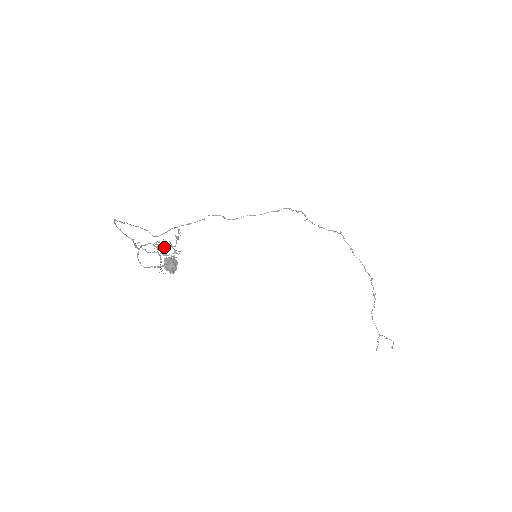
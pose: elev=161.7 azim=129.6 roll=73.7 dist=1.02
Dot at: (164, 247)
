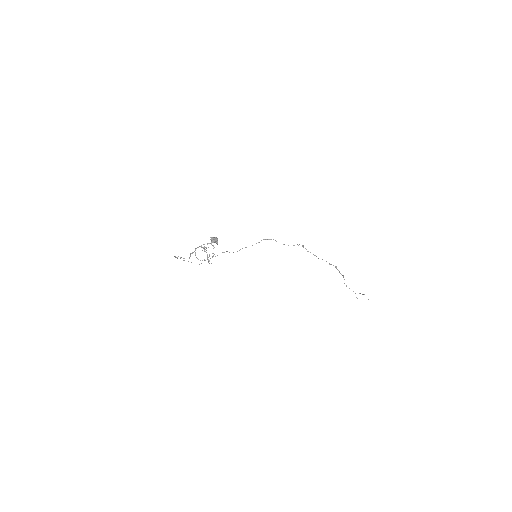
Dot at: (206, 250)
